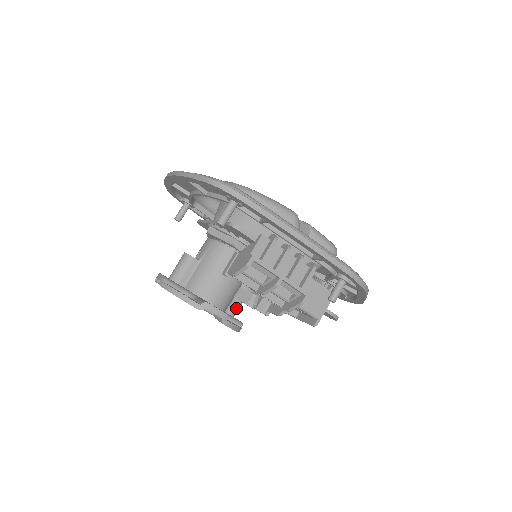
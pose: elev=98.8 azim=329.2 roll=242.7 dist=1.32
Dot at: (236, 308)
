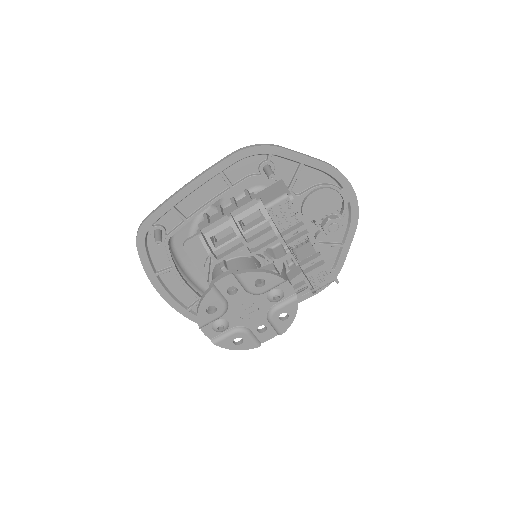
Dot at: occluded
